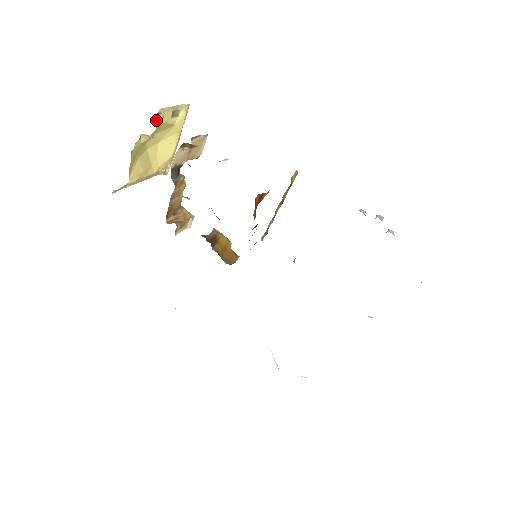
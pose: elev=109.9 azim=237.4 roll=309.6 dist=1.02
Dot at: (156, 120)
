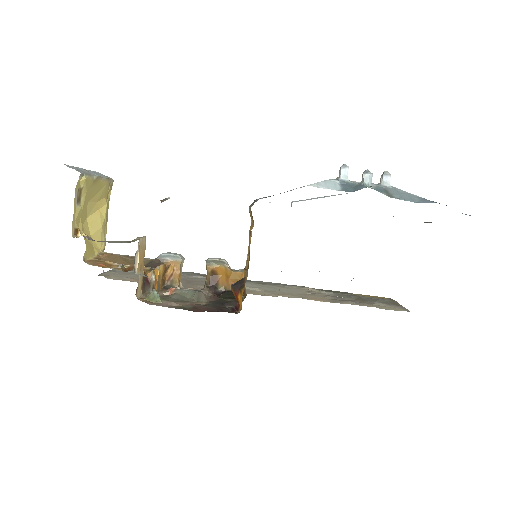
Dot at: (77, 233)
